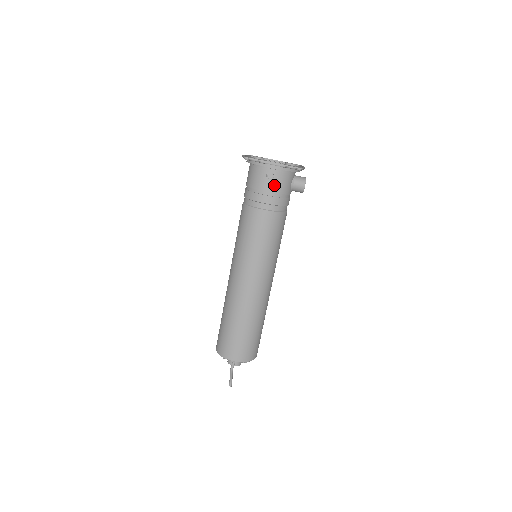
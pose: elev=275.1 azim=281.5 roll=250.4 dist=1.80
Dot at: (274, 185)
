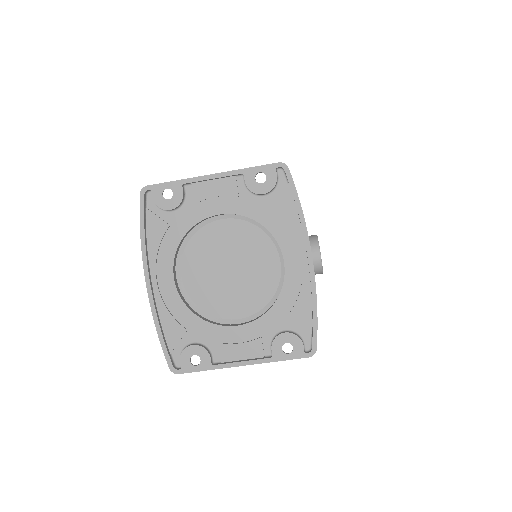
Dot at: occluded
